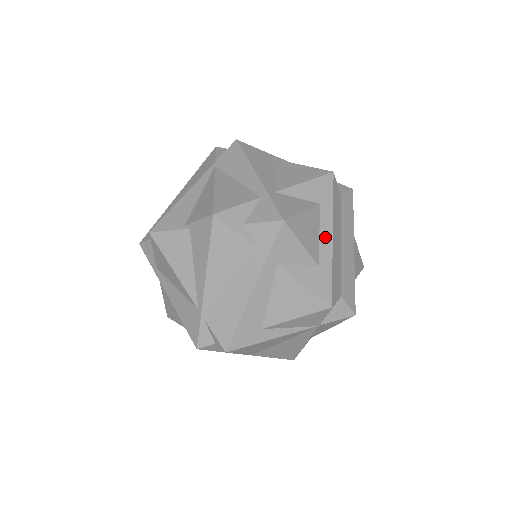
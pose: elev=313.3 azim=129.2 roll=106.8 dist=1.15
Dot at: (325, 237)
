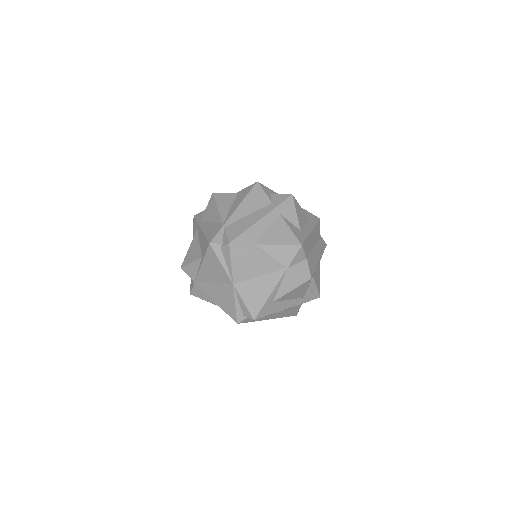
Dot at: (308, 228)
